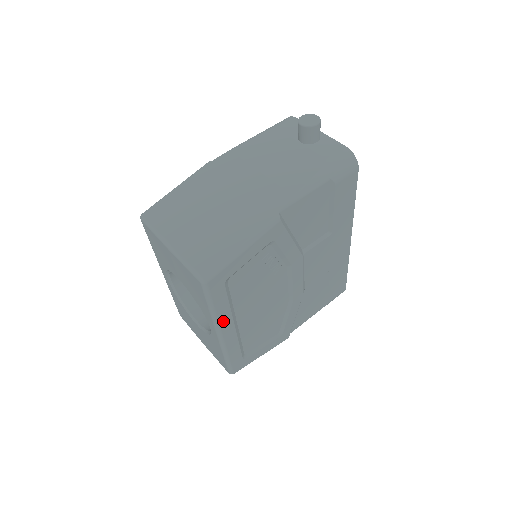
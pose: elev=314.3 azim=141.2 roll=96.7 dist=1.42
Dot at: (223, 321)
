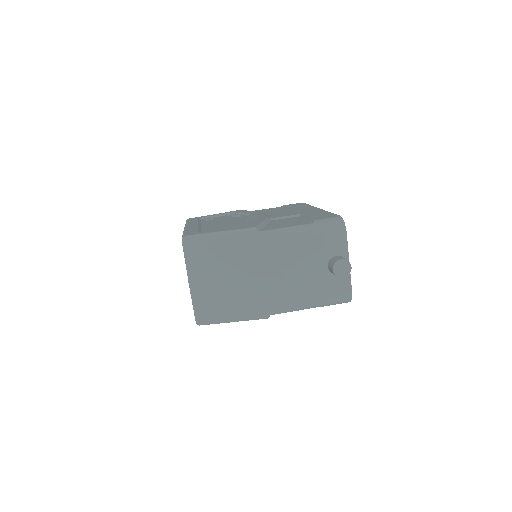
Dot at: occluded
